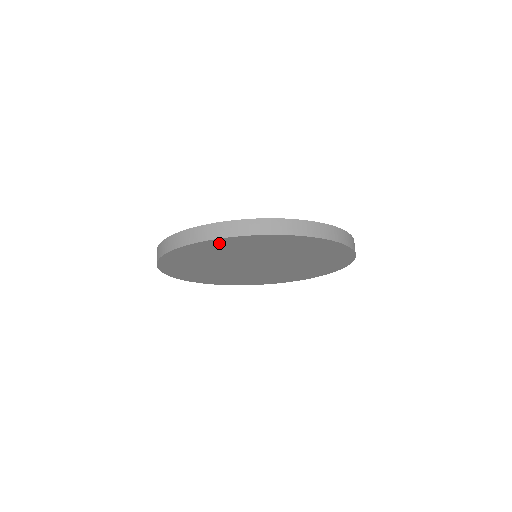
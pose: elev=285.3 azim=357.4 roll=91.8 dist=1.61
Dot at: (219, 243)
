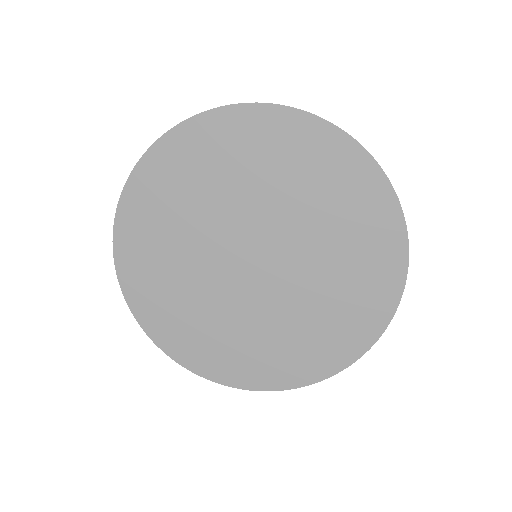
Dot at: (163, 161)
